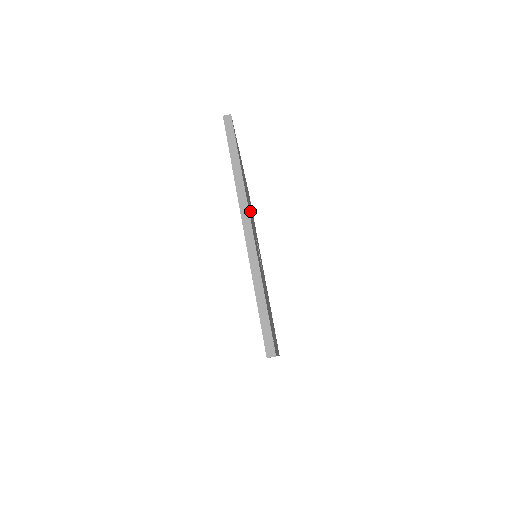
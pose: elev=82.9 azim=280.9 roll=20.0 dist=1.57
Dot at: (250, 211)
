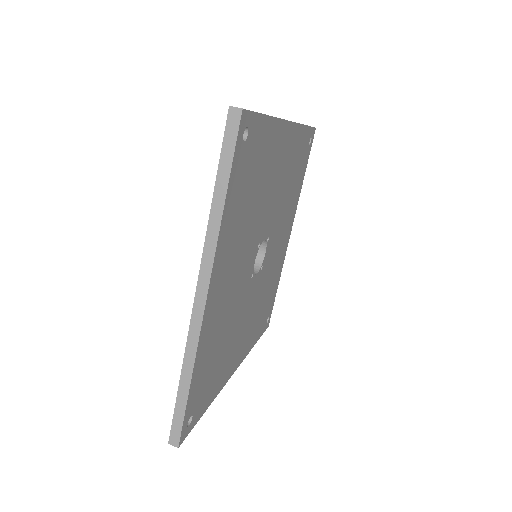
Dot at: (283, 197)
